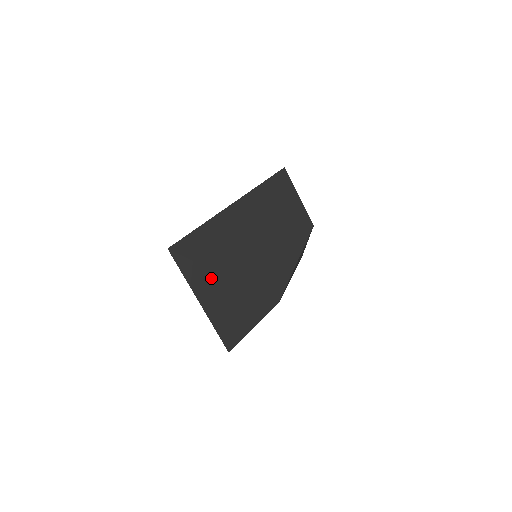
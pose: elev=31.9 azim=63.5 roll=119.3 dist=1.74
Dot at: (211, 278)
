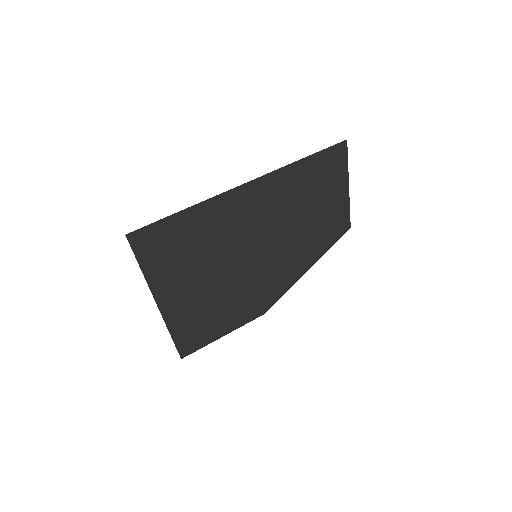
Dot at: (183, 278)
